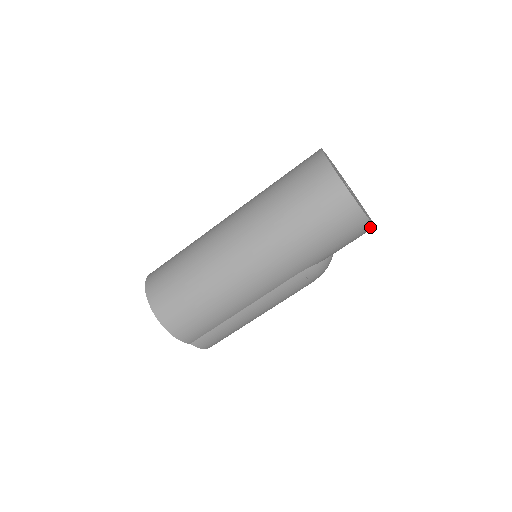
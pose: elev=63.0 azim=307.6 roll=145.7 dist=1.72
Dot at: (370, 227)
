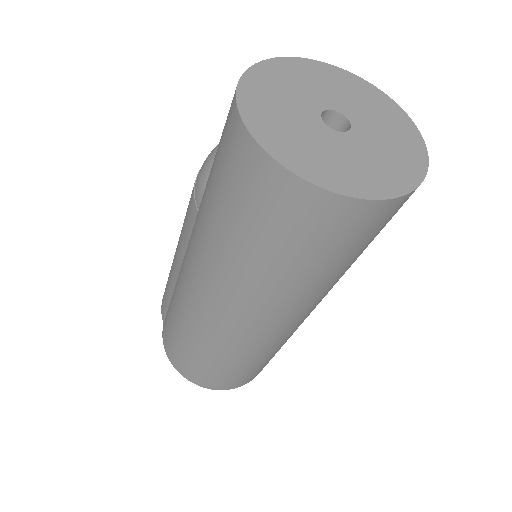
Dot at: occluded
